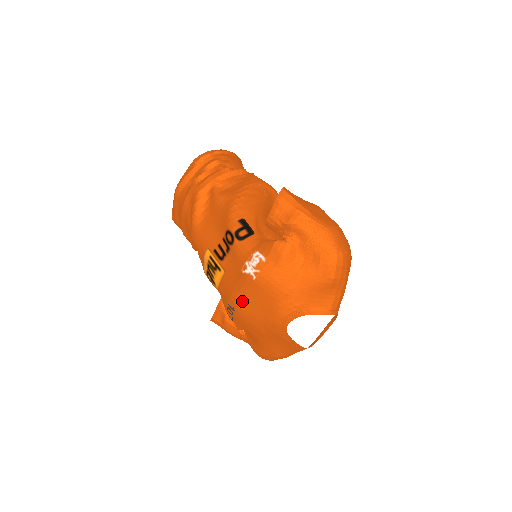
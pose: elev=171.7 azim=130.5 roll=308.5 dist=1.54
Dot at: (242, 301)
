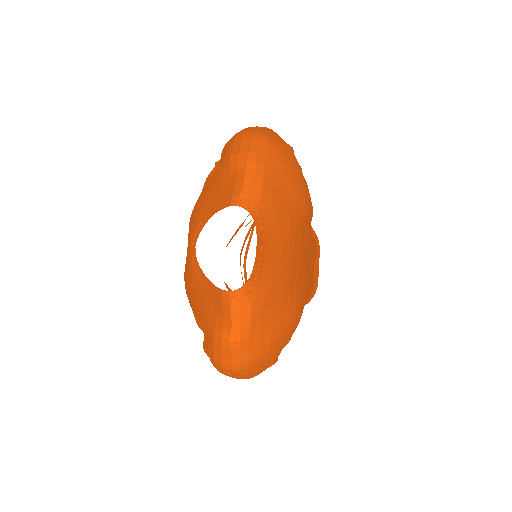
Dot at: occluded
